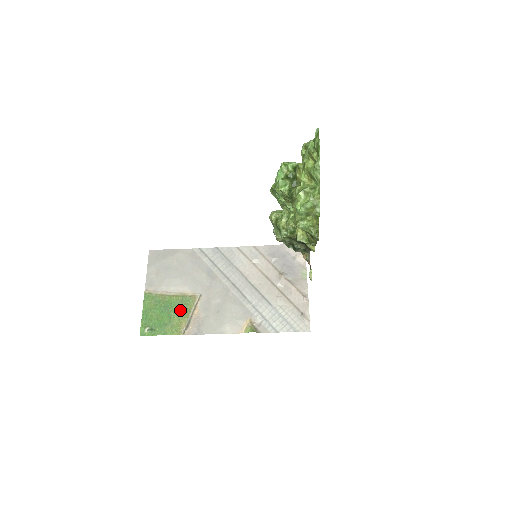
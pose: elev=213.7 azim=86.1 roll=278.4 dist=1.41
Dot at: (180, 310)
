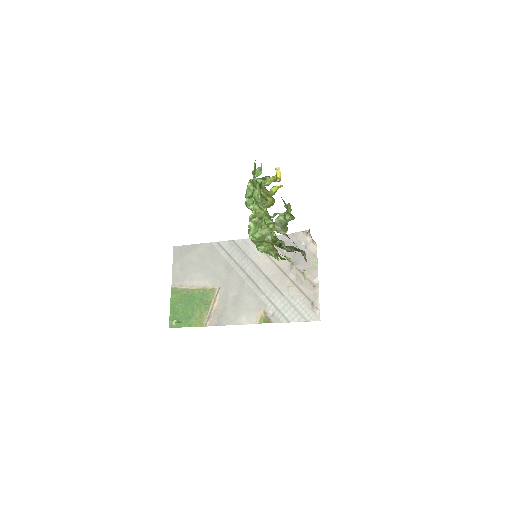
Dot at: (202, 303)
